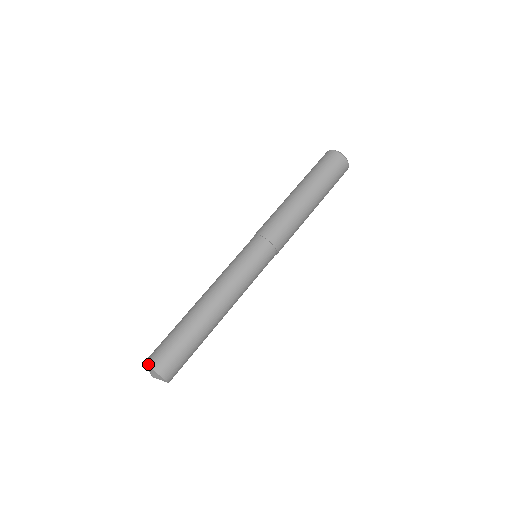
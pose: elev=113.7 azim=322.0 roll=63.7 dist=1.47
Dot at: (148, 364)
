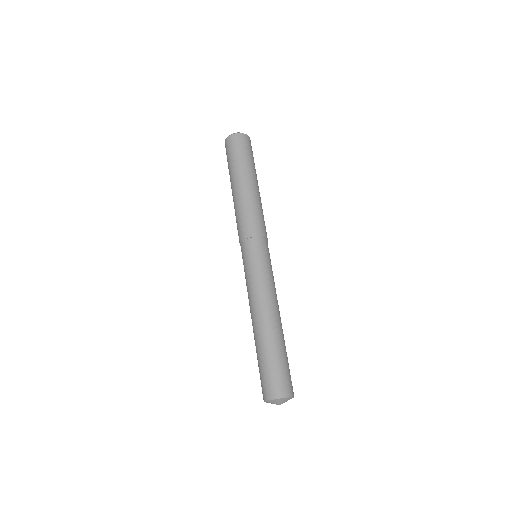
Dot at: (278, 398)
